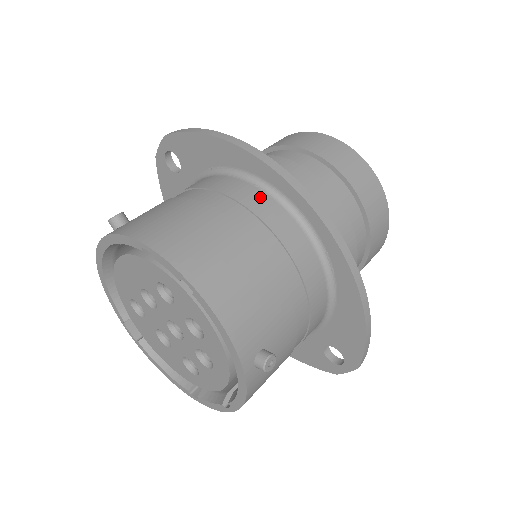
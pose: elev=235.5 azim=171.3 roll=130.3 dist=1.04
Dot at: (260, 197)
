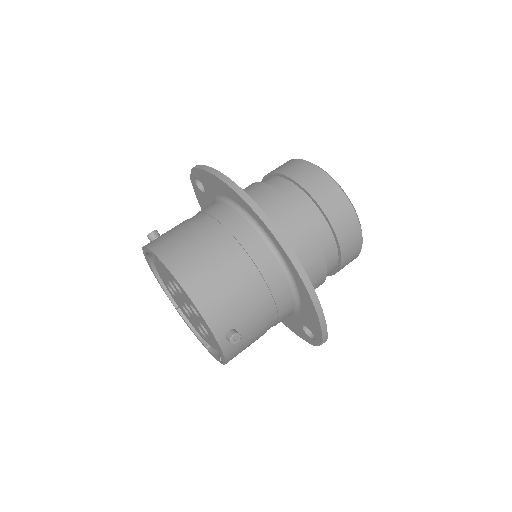
Dot at: (242, 224)
